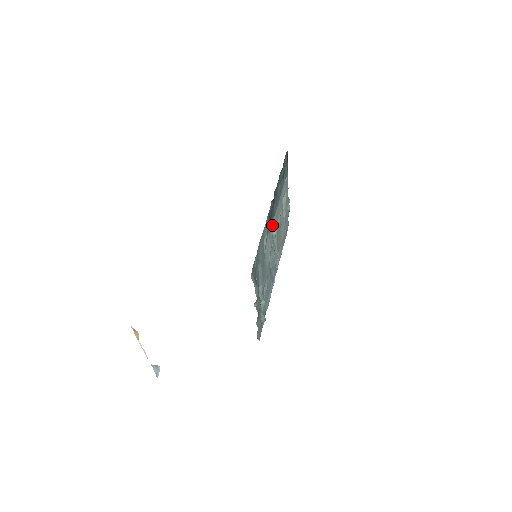
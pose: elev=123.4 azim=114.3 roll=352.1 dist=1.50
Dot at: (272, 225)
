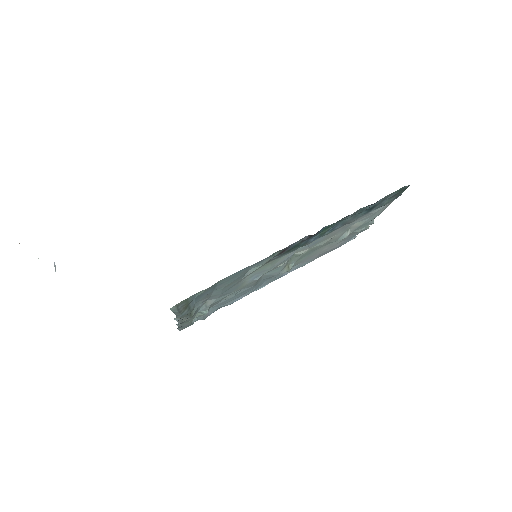
Dot at: (300, 247)
